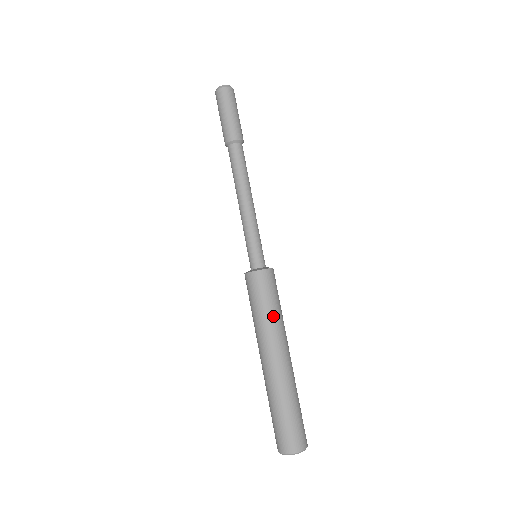
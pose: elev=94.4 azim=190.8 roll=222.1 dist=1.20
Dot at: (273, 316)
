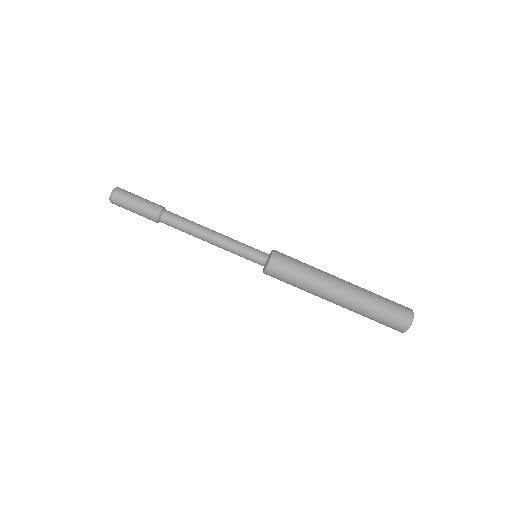
Dot at: (306, 279)
